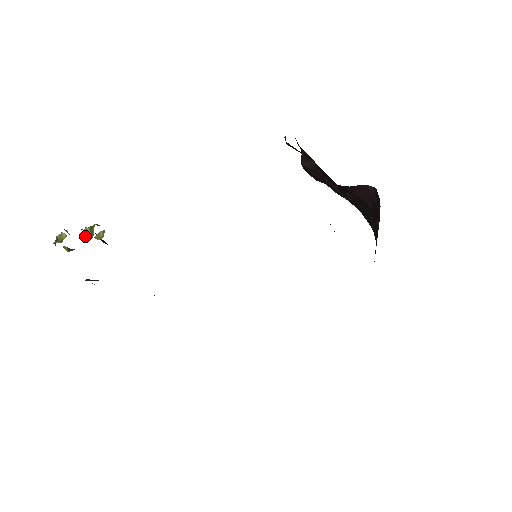
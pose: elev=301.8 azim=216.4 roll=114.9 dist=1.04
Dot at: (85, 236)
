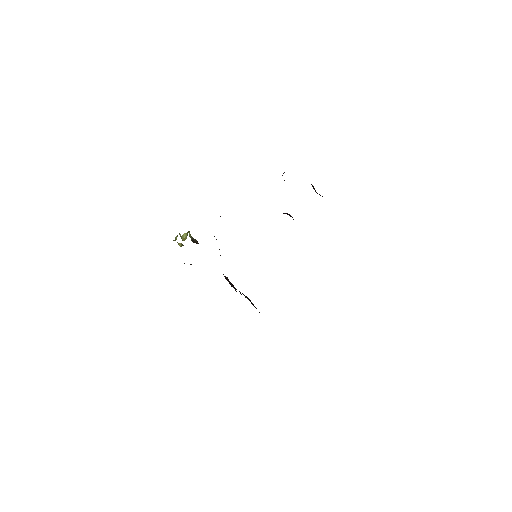
Dot at: occluded
